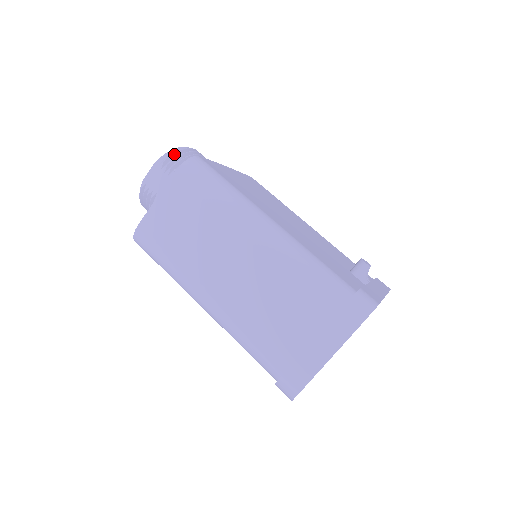
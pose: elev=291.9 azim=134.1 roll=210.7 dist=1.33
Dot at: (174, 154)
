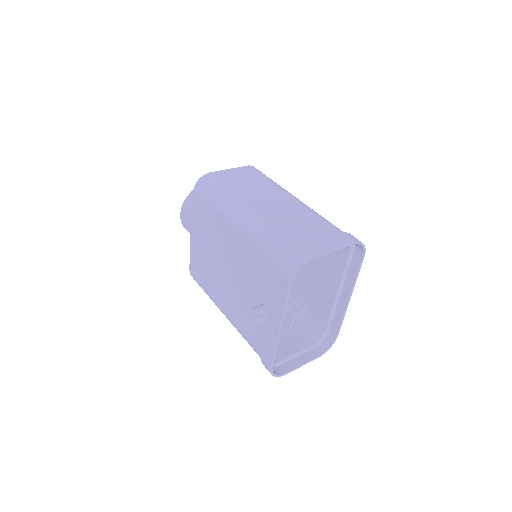
Dot at: occluded
